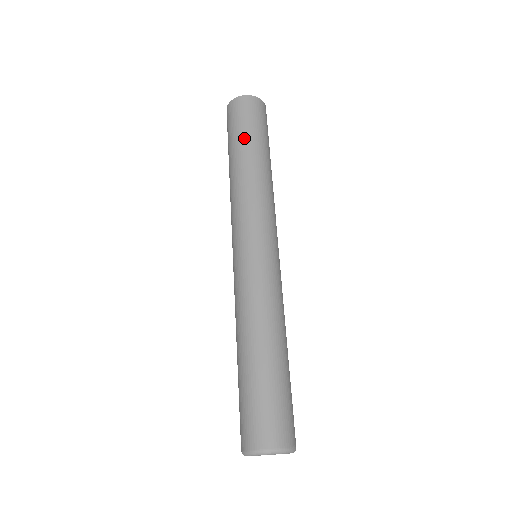
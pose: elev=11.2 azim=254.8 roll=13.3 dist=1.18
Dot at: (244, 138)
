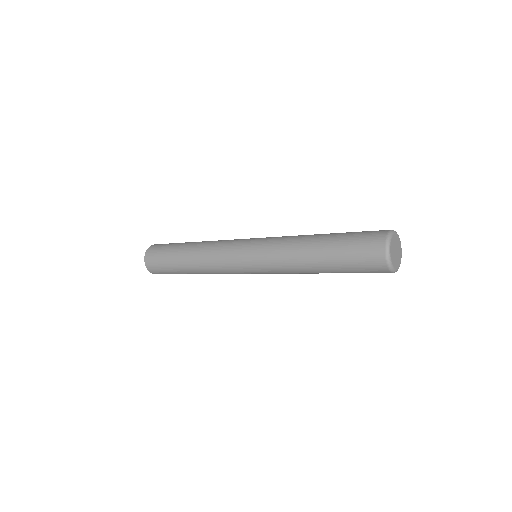
Dot at: occluded
